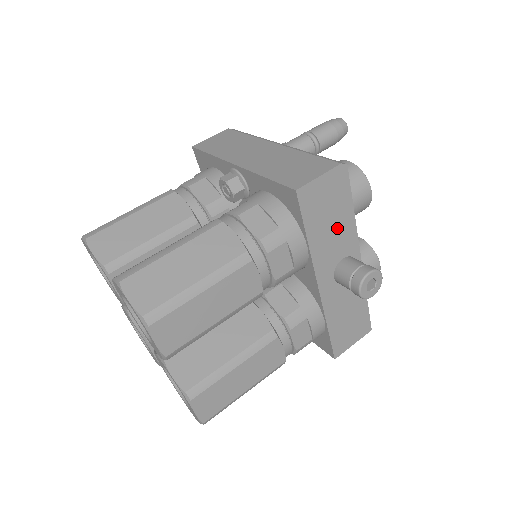
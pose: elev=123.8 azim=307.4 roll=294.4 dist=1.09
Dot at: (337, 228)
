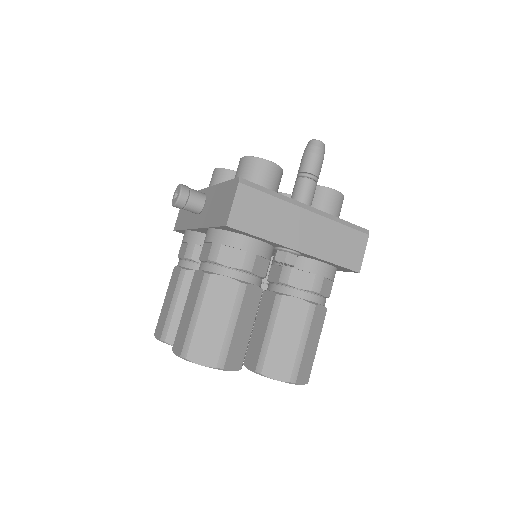
Dot at: occluded
